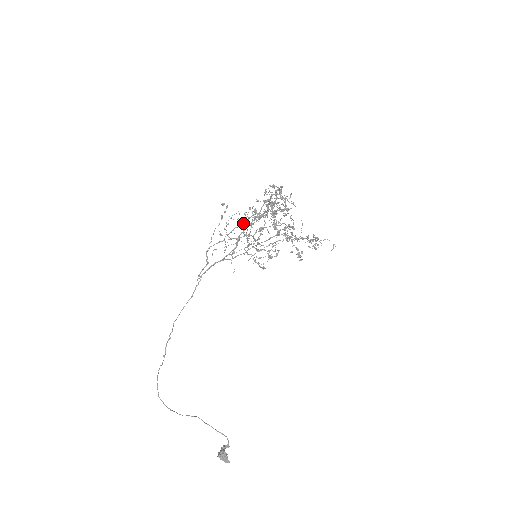
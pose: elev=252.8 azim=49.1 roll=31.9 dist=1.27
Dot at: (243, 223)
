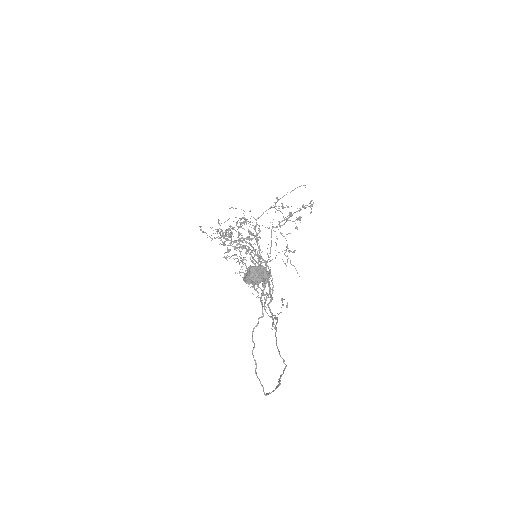
Dot at: occluded
